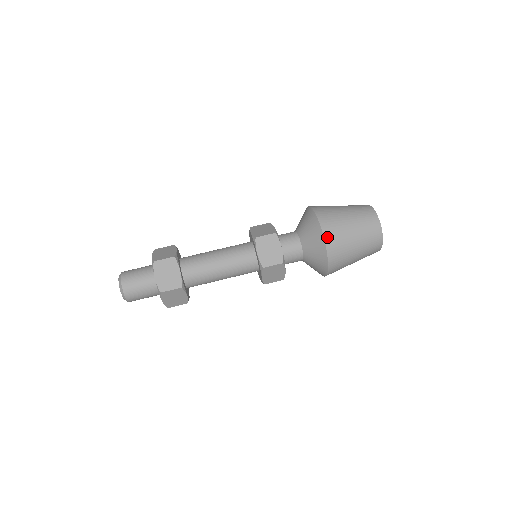
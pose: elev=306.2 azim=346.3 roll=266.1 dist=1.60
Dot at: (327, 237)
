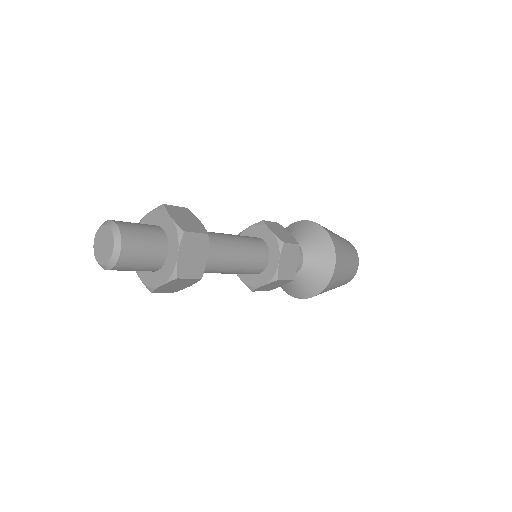
Dot at: (326, 230)
